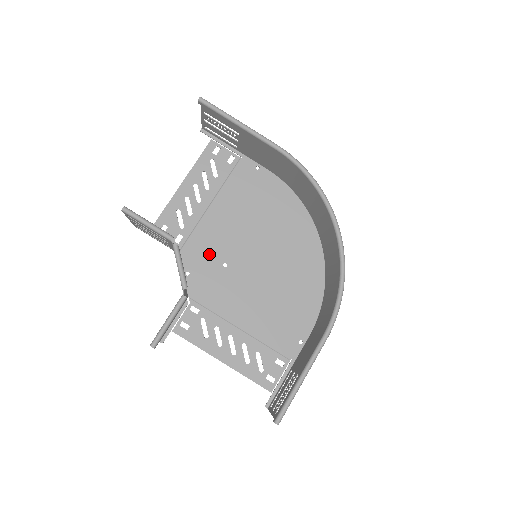
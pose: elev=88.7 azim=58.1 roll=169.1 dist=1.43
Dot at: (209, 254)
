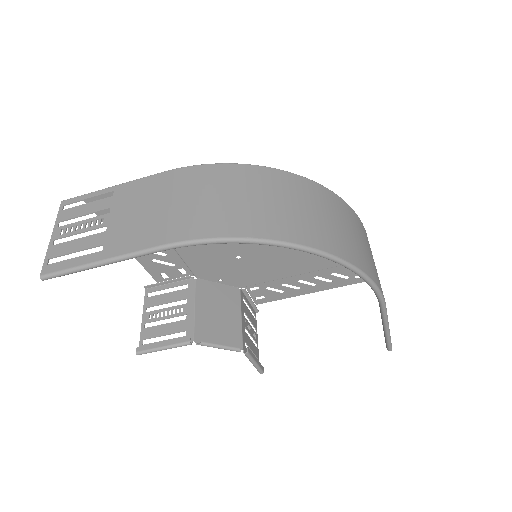
Dot at: (217, 262)
